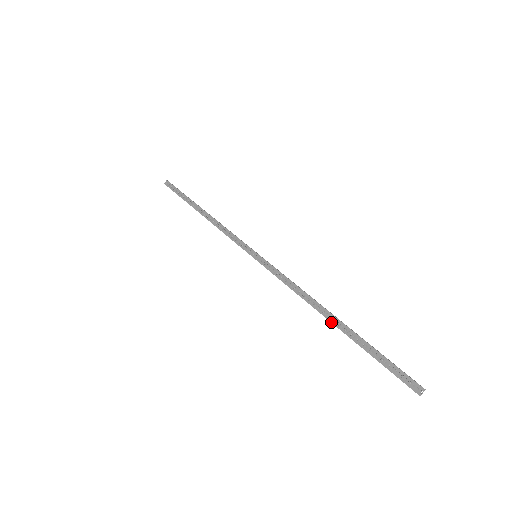
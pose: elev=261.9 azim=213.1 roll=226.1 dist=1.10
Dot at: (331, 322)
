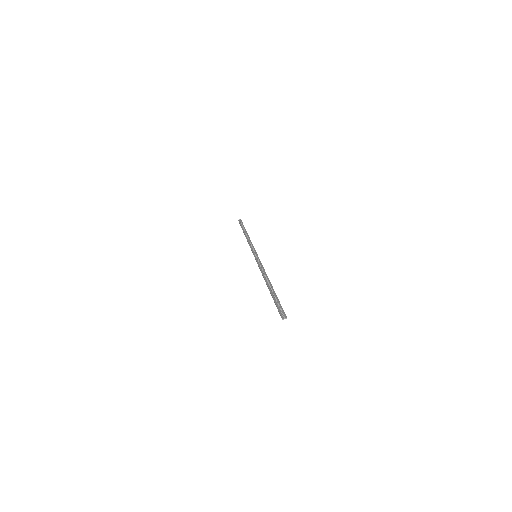
Dot at: (267, 285)
